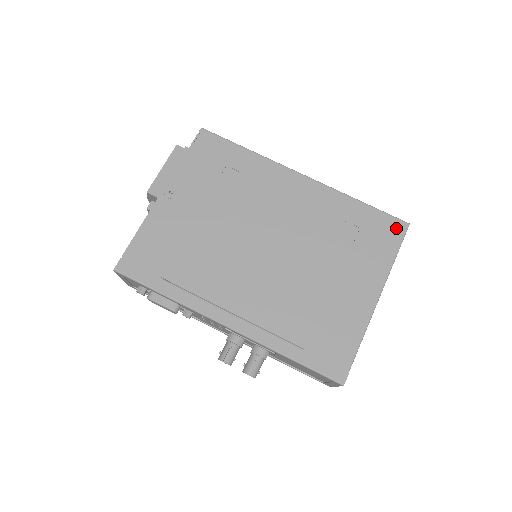
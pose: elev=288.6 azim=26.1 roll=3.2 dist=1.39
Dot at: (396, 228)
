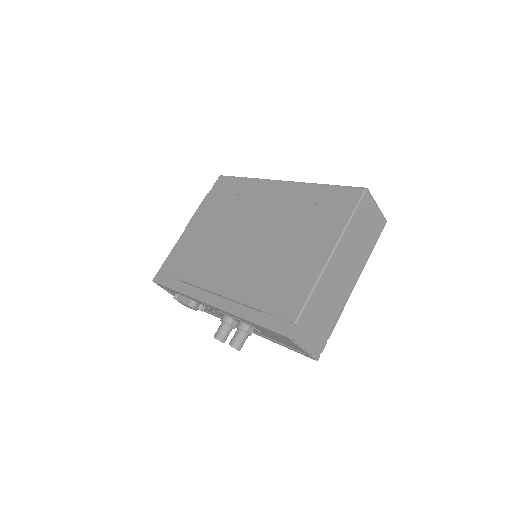
Dot at: (353, 195)
